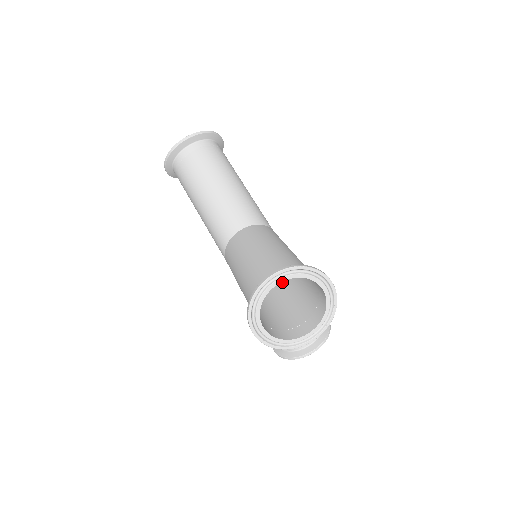
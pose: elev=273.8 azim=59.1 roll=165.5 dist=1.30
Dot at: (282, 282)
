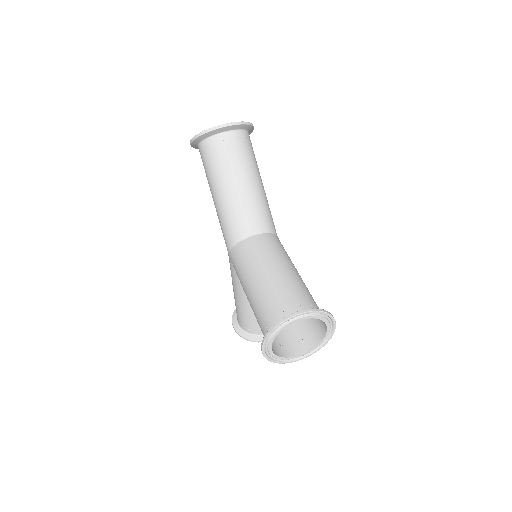
Dot at: occluded
